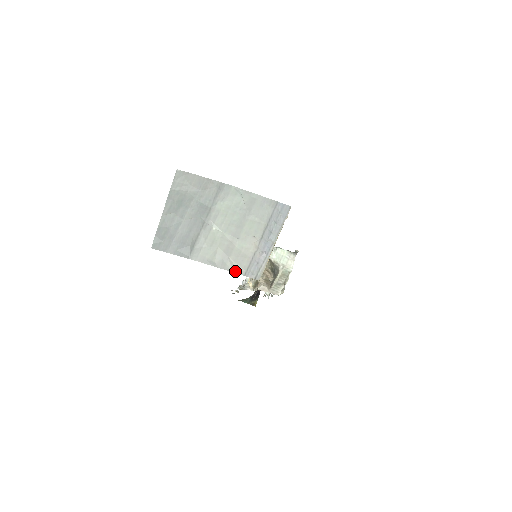
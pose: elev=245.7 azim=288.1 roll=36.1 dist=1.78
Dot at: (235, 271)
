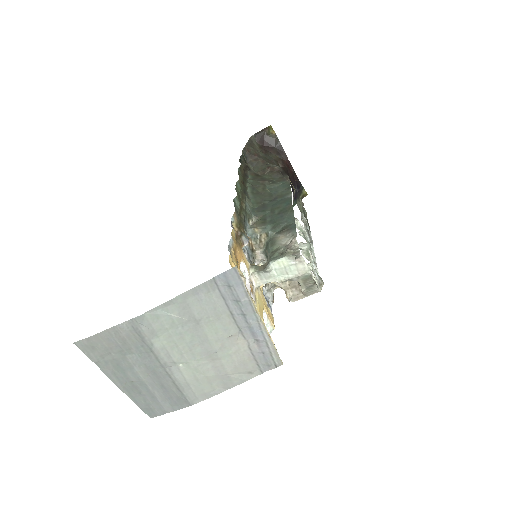
Dot at: (248, 378)
